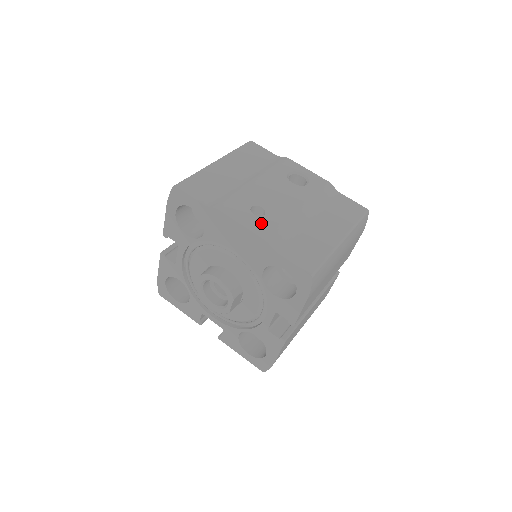
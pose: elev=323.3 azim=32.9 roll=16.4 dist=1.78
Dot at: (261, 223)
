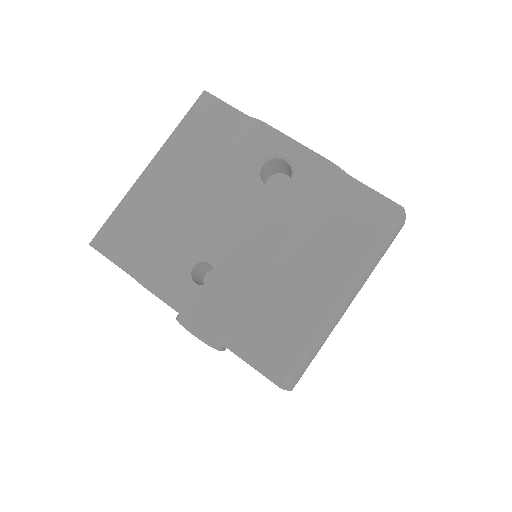
Dot at: (206, 300)
